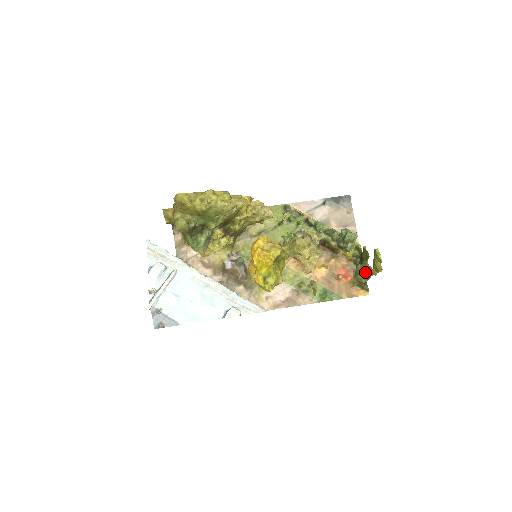
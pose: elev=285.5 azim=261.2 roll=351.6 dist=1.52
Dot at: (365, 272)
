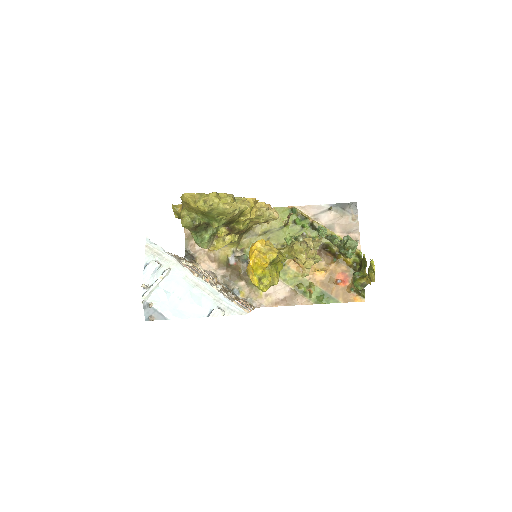
Dot at: (361, 280)
